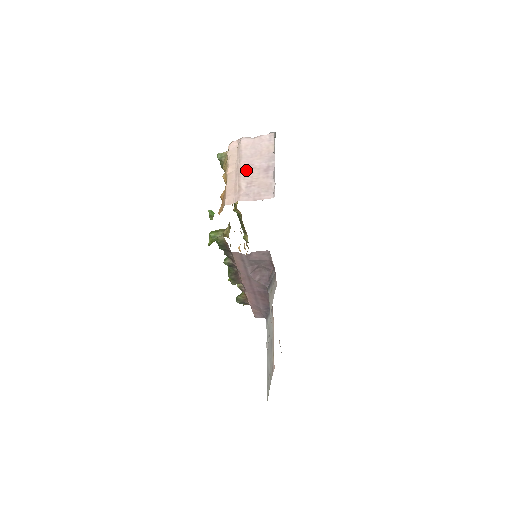
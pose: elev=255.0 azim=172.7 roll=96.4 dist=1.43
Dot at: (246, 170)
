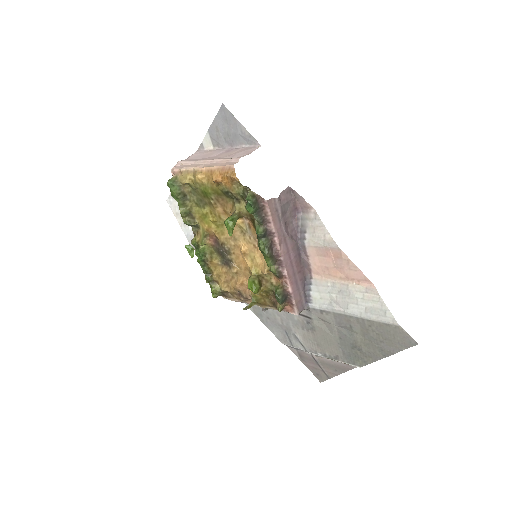
Dot at: (214, 158)
